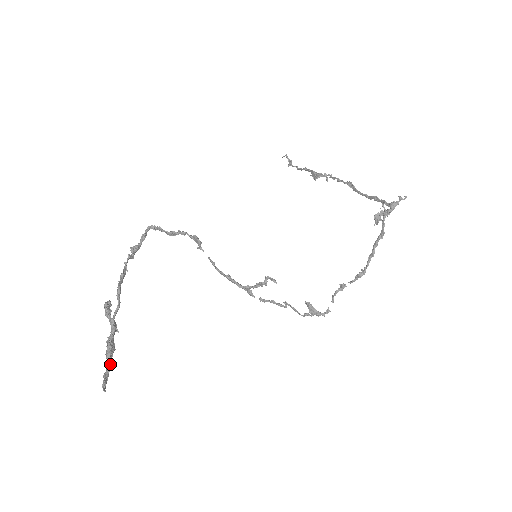
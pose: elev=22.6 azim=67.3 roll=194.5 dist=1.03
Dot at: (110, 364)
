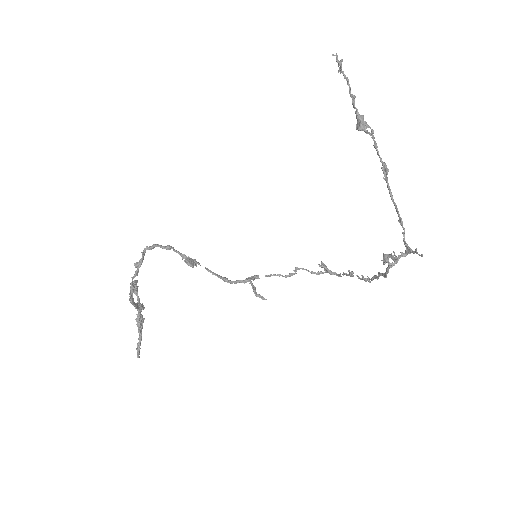
Dot at: (141, 337)
